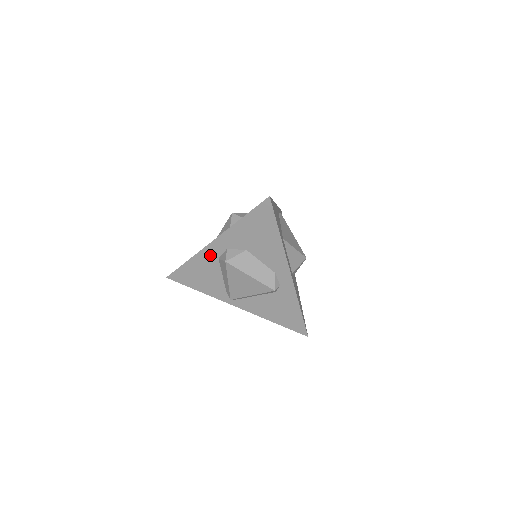
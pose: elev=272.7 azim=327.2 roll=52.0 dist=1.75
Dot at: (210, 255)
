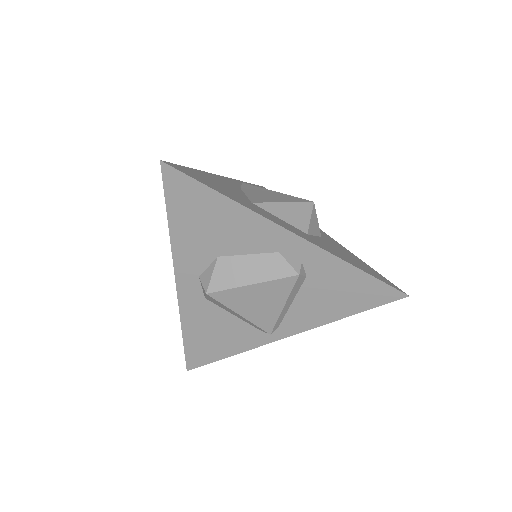
Dot at: (193, 302)
